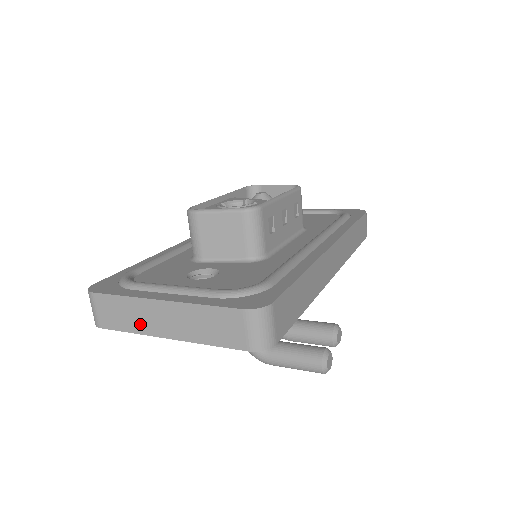
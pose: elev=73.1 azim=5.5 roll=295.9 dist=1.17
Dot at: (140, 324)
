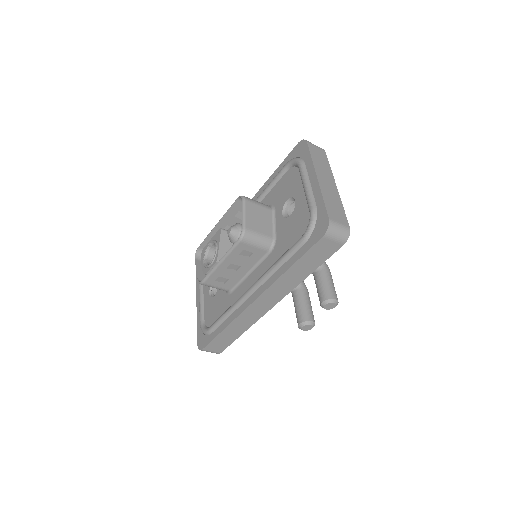
Dot at: occluded
